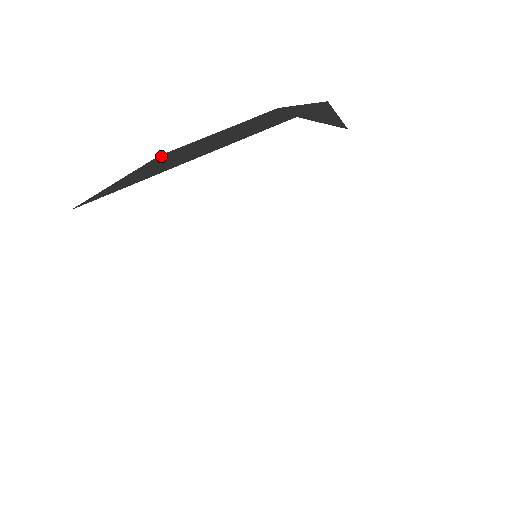
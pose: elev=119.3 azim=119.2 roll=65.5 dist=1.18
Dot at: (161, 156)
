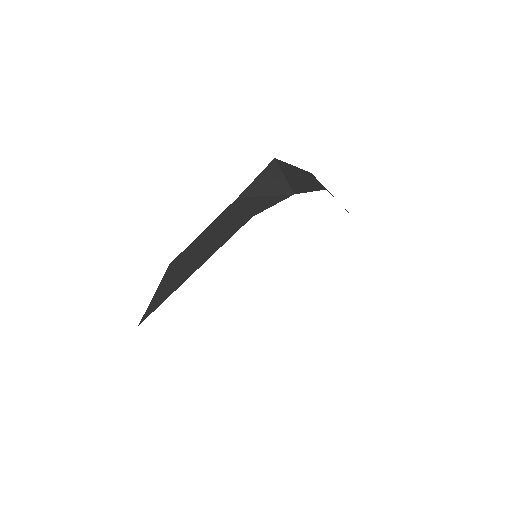
Dot at: (171, 265)
